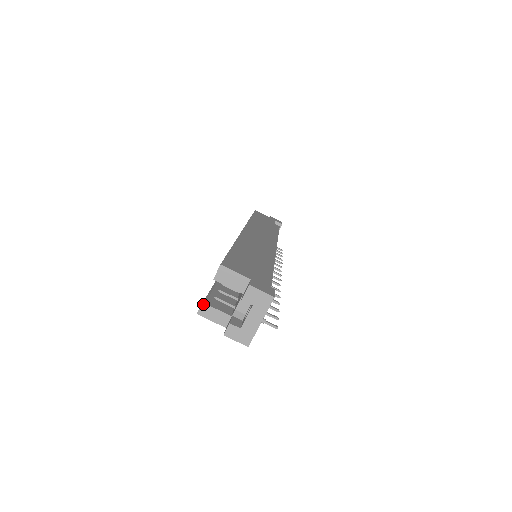
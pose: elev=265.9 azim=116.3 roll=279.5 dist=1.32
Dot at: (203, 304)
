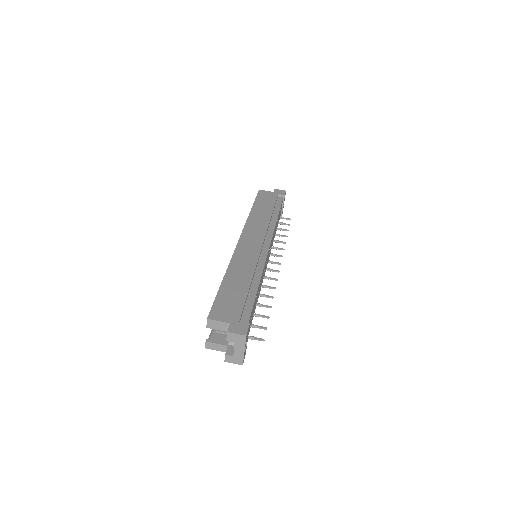
Dot at: (207, 342)
